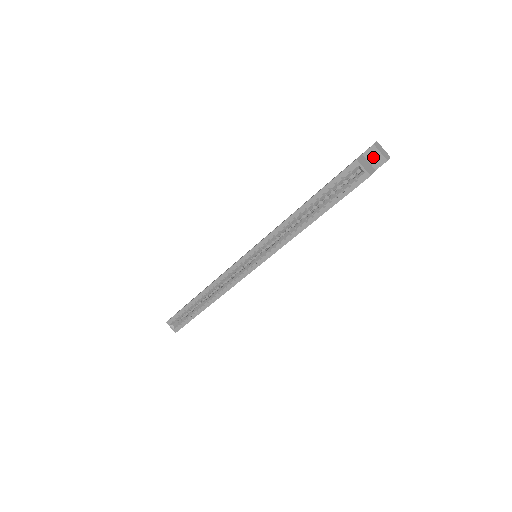
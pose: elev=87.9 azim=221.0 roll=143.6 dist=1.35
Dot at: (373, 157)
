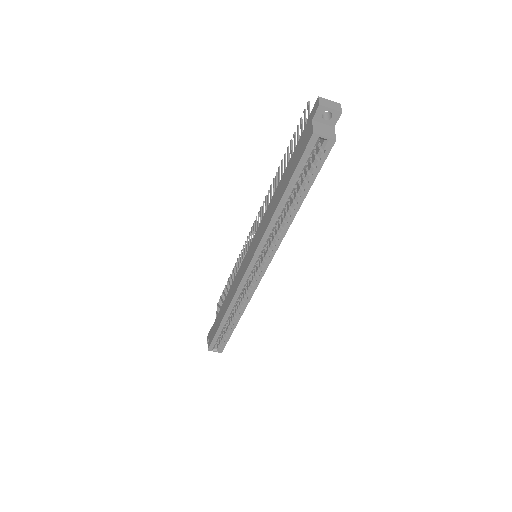
Dot at: (323, 114)
